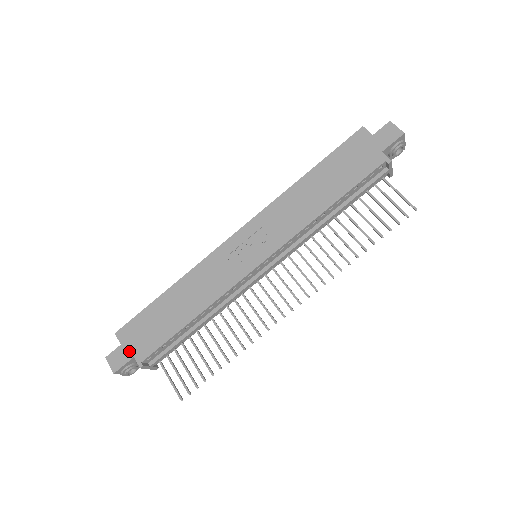
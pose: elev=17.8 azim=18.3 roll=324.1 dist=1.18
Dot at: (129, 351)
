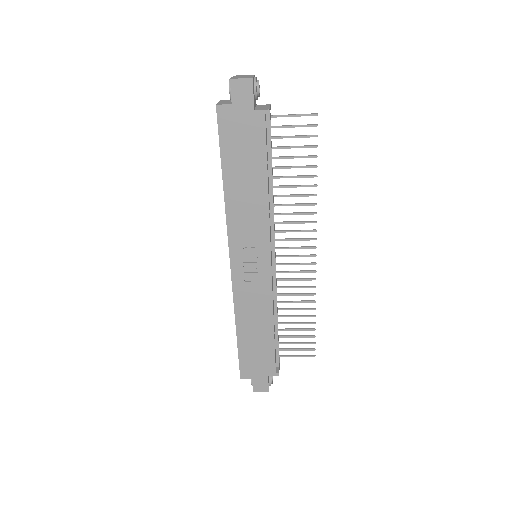
Dot at: (261, 377)
